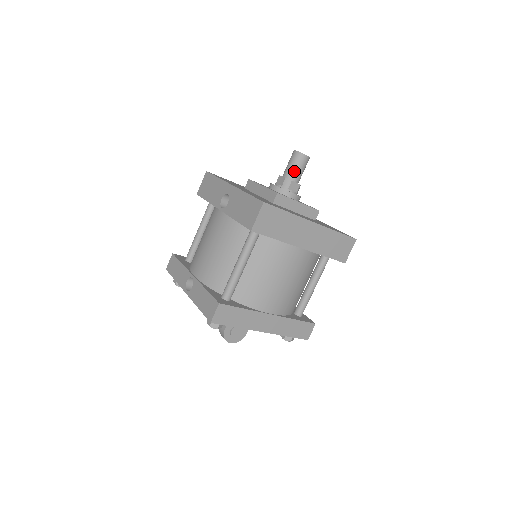
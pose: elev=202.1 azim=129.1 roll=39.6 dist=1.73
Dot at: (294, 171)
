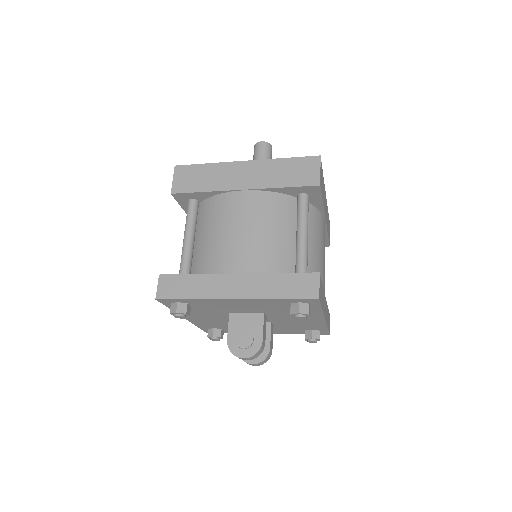
Dot at: occluded
